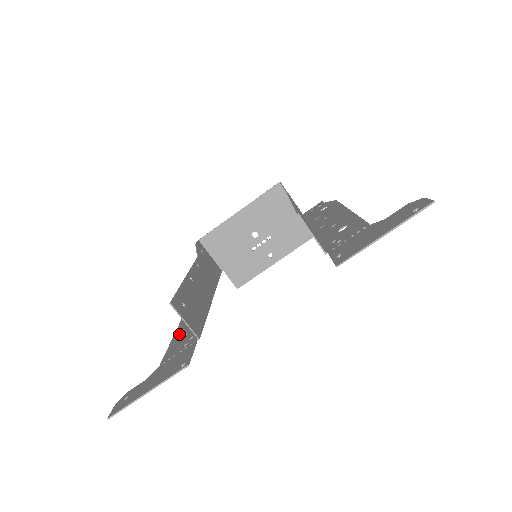
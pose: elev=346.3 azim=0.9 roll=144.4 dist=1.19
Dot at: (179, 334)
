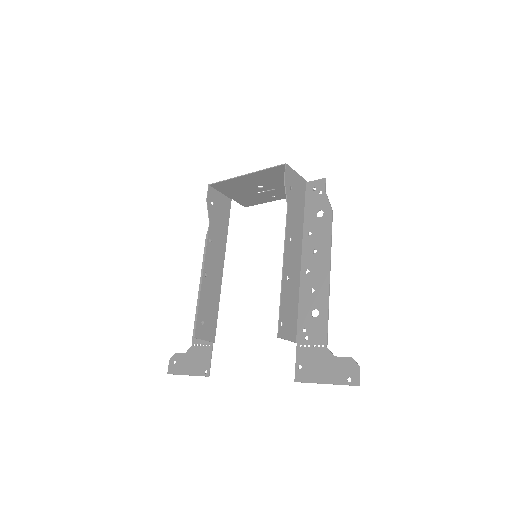
Dot at: occluded
